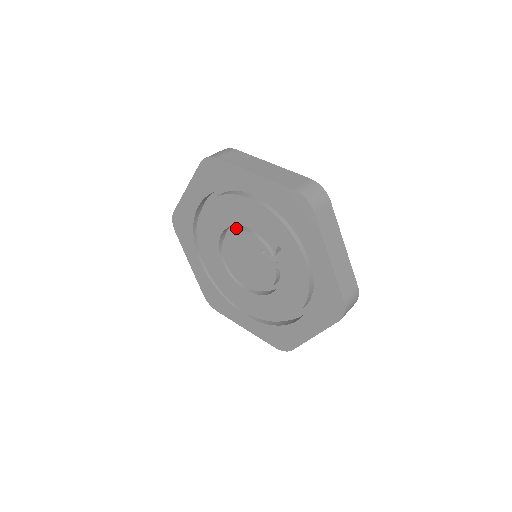
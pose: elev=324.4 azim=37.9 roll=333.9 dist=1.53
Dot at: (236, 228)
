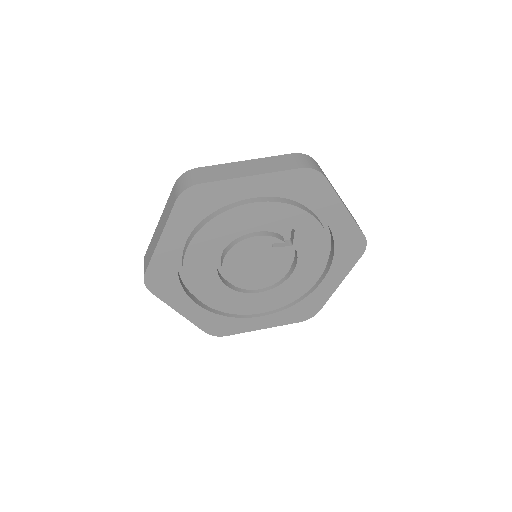
Dot at: (233, 242)
